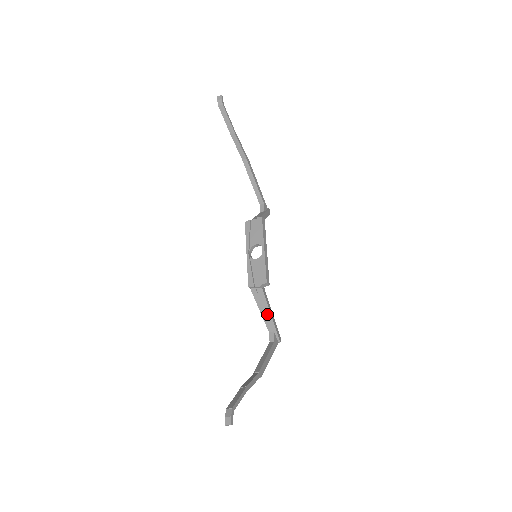
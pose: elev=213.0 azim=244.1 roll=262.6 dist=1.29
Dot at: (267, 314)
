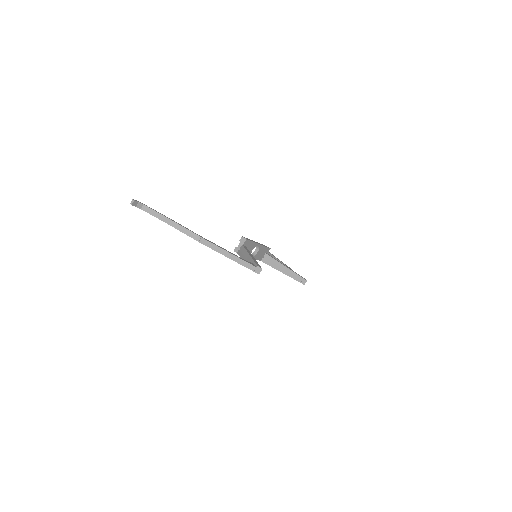
Dot at: (247, 257)
